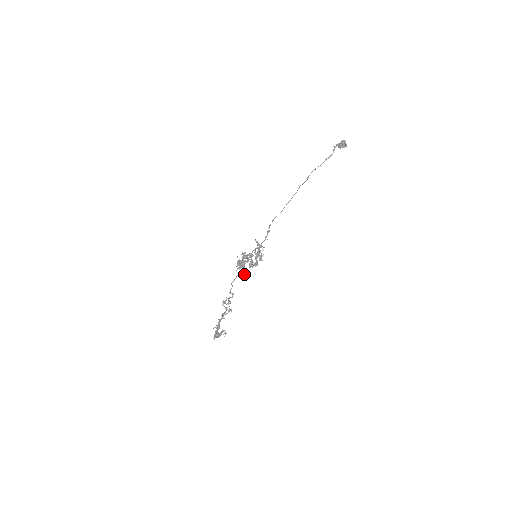
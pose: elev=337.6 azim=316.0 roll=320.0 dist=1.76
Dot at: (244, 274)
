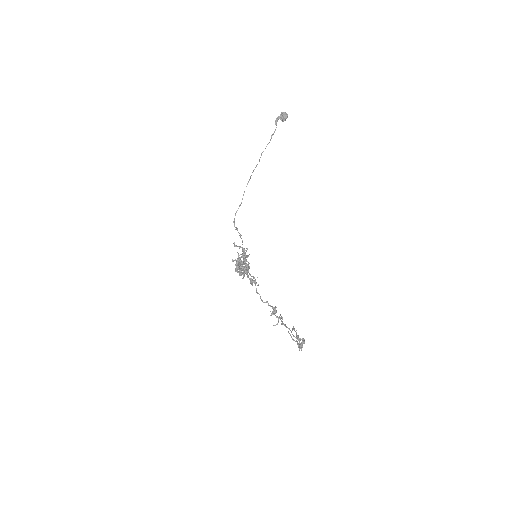
Dot at: (251, 280)
